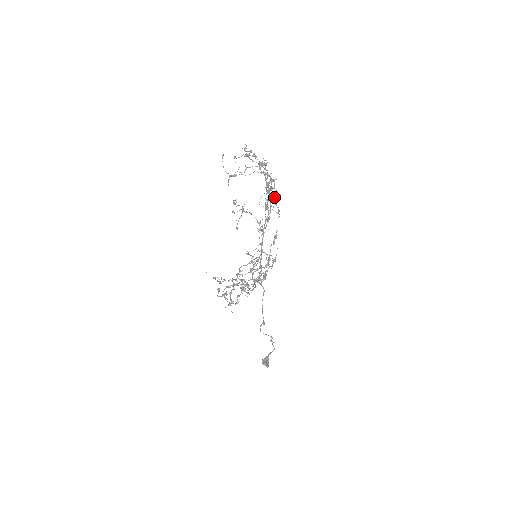
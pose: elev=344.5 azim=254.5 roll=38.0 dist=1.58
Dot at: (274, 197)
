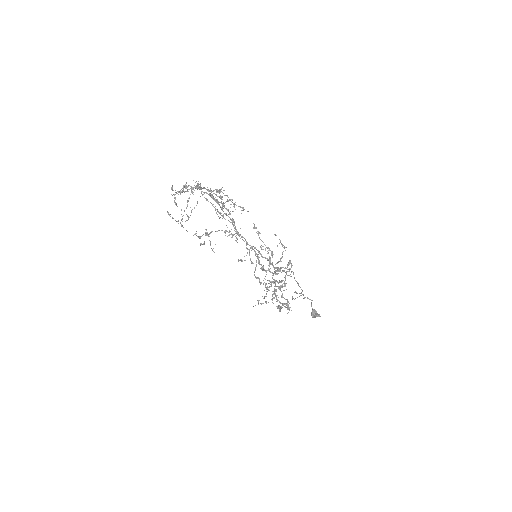
Dot at: (226, 201)
